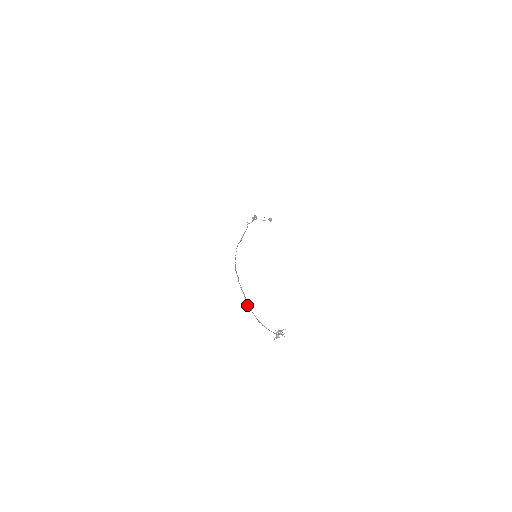
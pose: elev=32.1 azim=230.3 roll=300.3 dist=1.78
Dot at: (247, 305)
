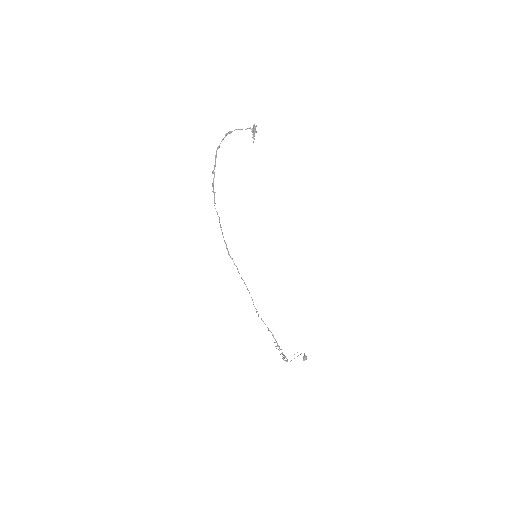
Dot at: (216, 151)
